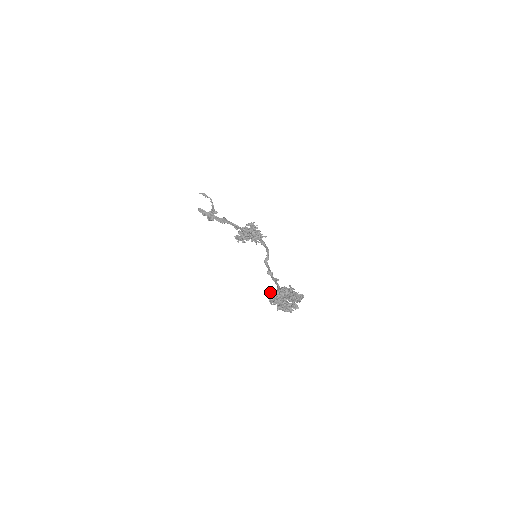
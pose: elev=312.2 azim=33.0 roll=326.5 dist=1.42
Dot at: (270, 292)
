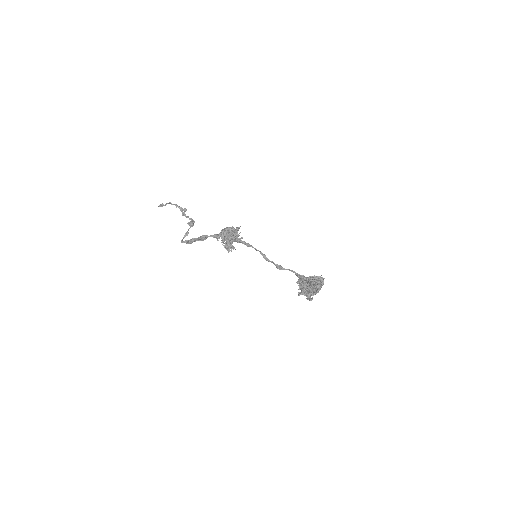
Dot at: occluded
